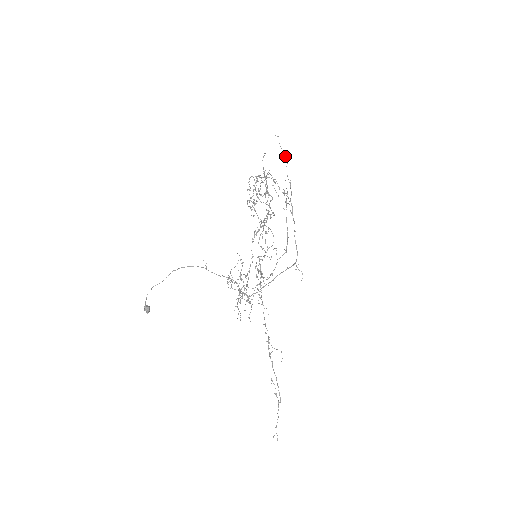
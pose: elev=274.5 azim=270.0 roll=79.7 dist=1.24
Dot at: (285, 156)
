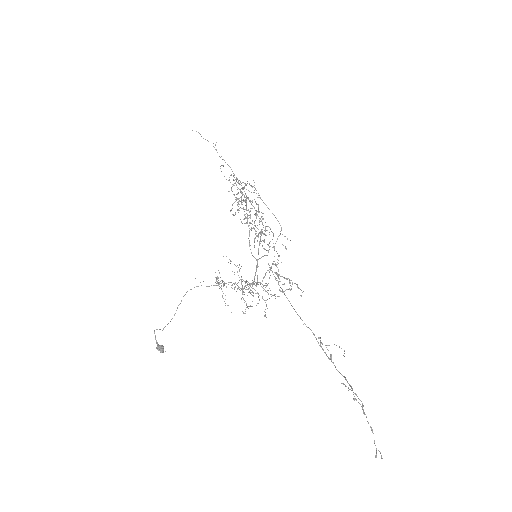
Dot at: occluded
